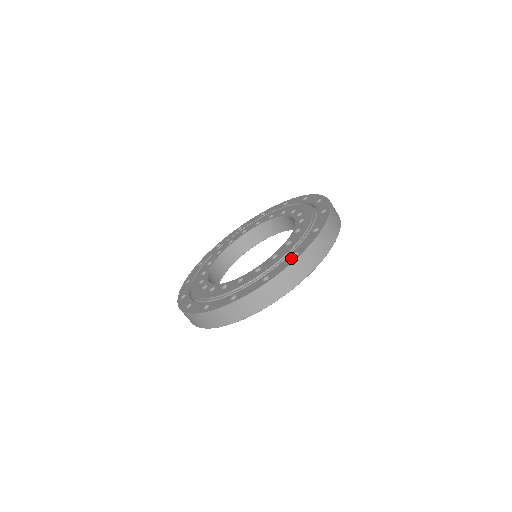
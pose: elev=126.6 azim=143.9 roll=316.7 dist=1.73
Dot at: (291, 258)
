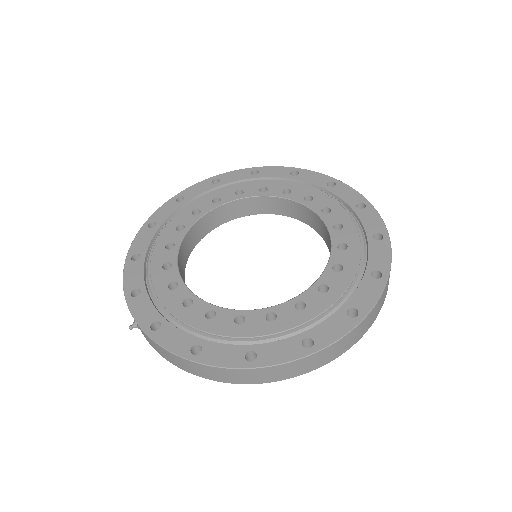
Dot at: (380, 242)
